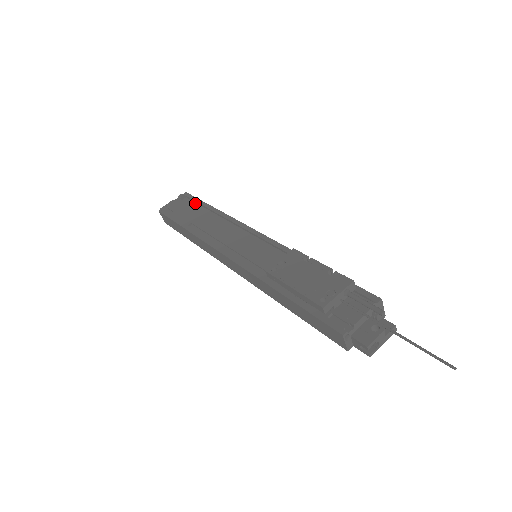
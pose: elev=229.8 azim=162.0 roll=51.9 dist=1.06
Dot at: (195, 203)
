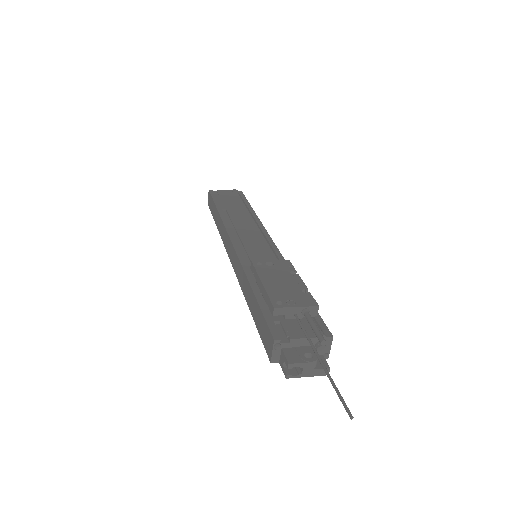
Dot at: (242, 200)
